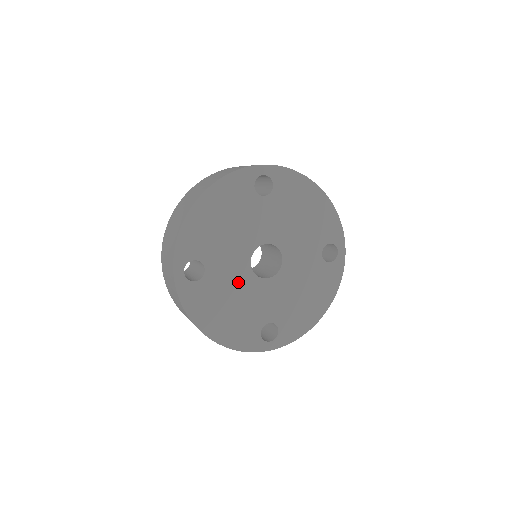
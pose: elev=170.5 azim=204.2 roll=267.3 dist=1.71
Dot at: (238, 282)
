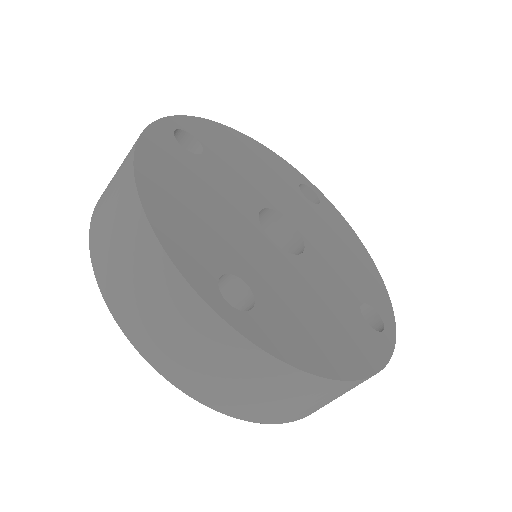
Dot at: (232, 203)
